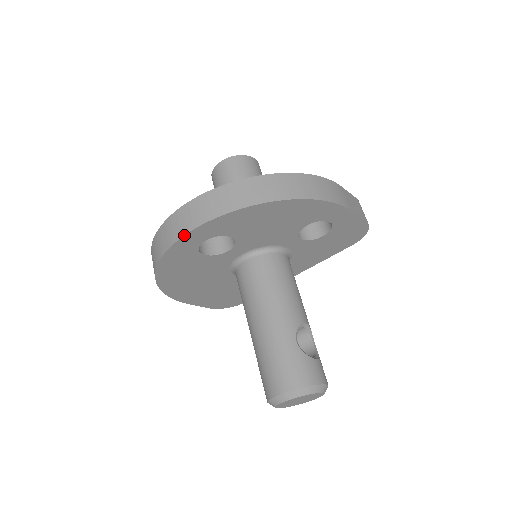
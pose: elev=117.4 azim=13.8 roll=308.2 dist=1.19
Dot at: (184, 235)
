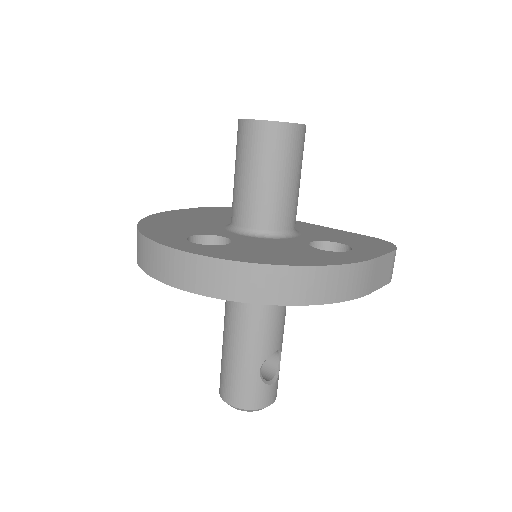
Dot at: (167, 284)
